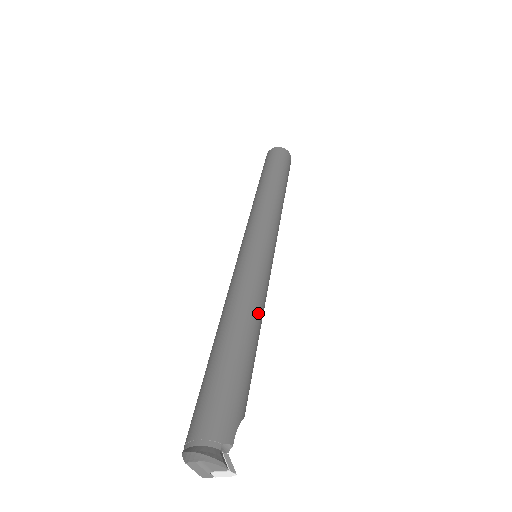
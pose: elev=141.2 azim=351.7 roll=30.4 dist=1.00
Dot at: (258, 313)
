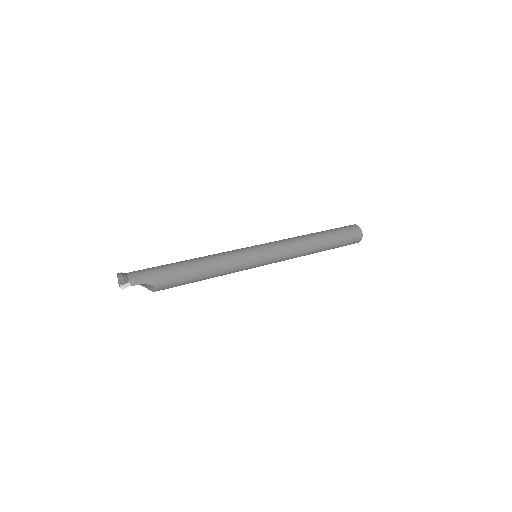
Dot at: (212, 267)
